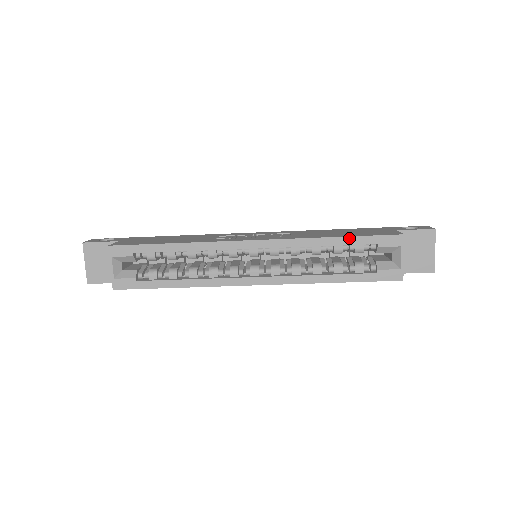
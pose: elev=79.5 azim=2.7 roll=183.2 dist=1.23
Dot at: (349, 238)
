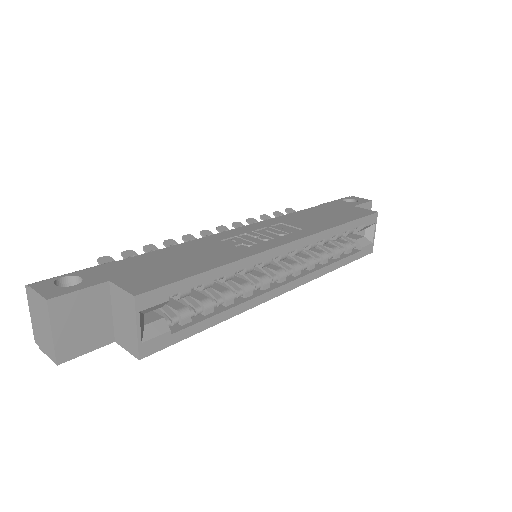
Dot at: (351, 223)
